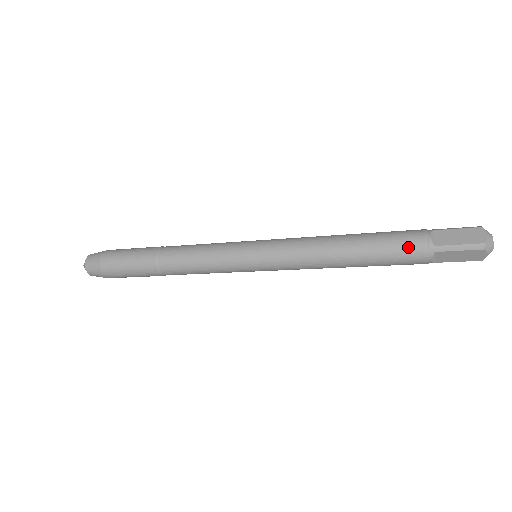
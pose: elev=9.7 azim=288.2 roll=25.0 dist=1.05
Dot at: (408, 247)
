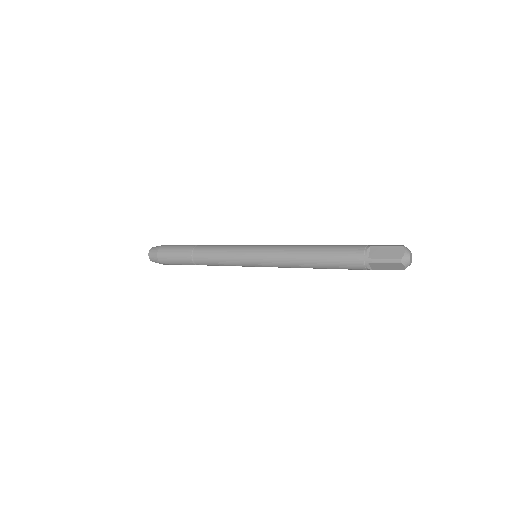
Dot at: (350, 258)
